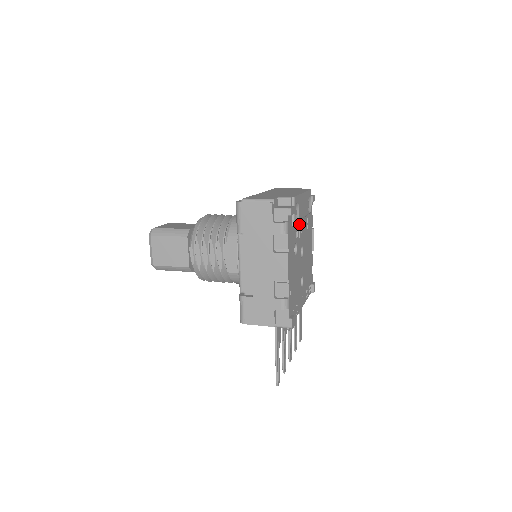
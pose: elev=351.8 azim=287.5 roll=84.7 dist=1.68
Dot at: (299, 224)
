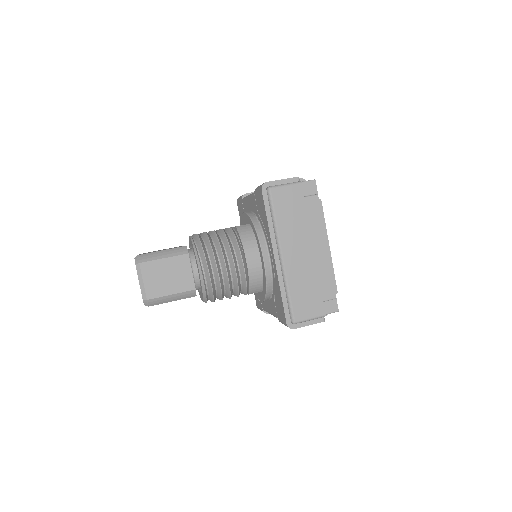
Dot at: occluded
